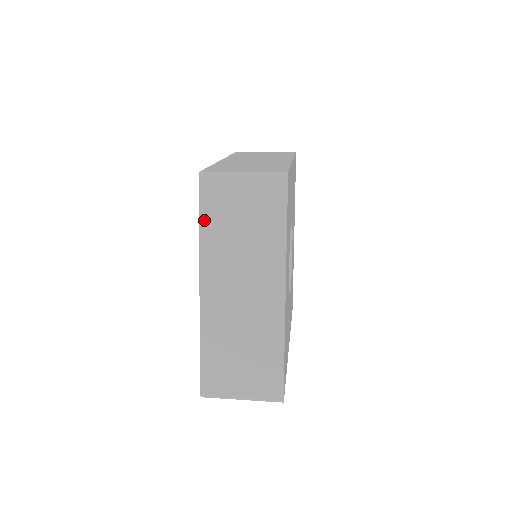
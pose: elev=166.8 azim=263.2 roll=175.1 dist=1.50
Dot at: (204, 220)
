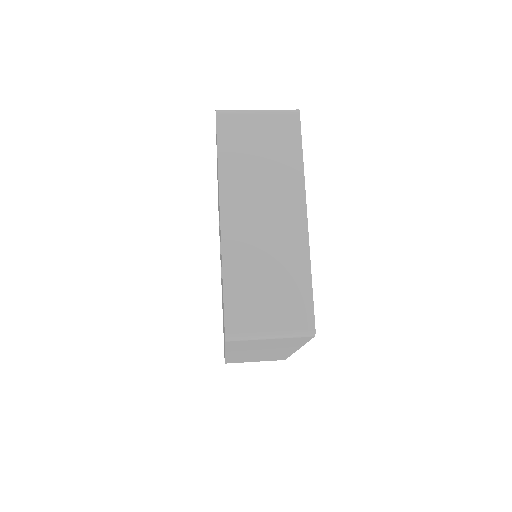
Dot at: (230, 347)
